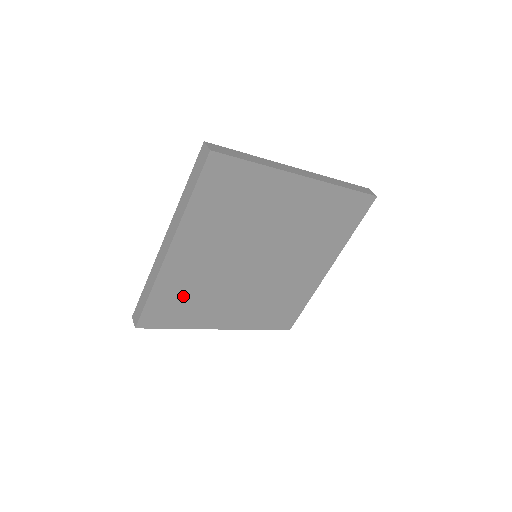
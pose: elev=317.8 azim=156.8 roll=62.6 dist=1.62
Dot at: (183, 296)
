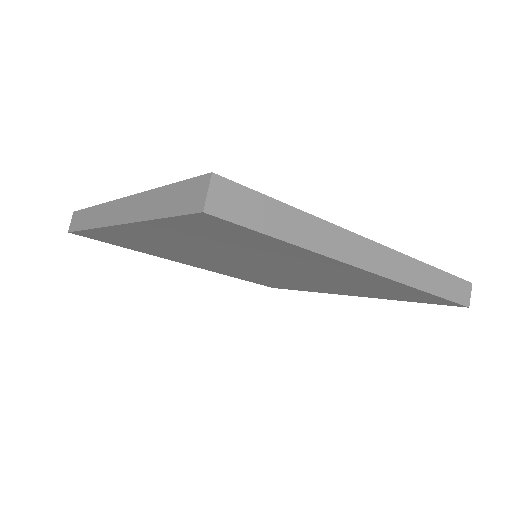
Dot at: (136, 243)
